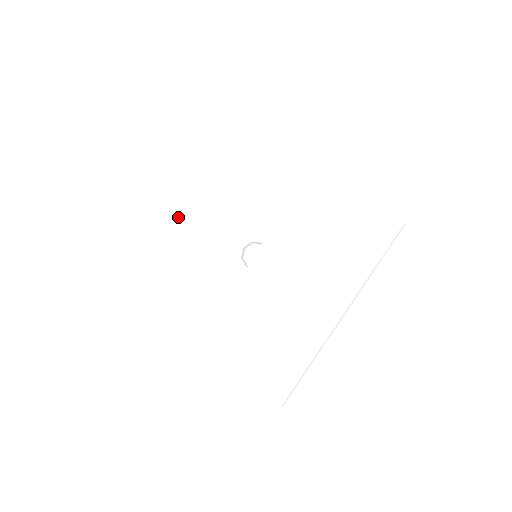
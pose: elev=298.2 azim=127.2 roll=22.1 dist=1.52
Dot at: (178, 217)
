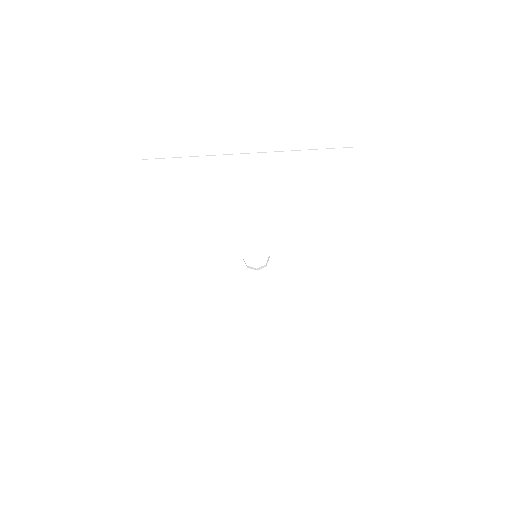
Dot at: (166, 275)
